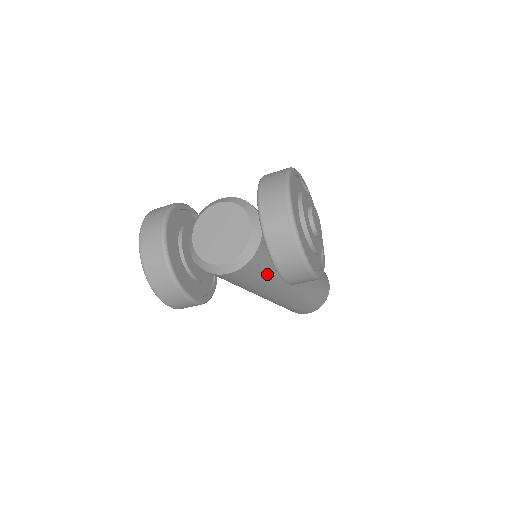
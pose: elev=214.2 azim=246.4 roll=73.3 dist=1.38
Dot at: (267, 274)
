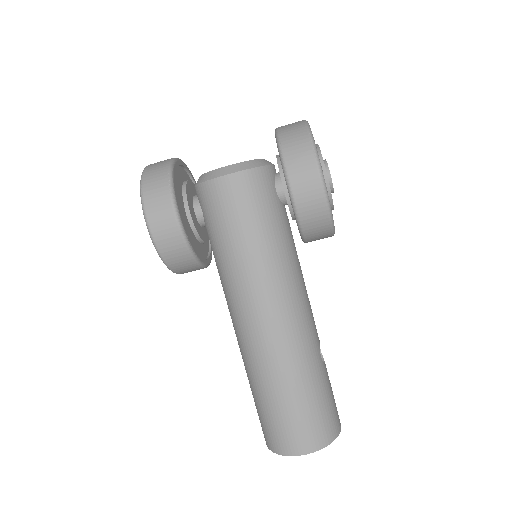
Dot at: (266, 224)
